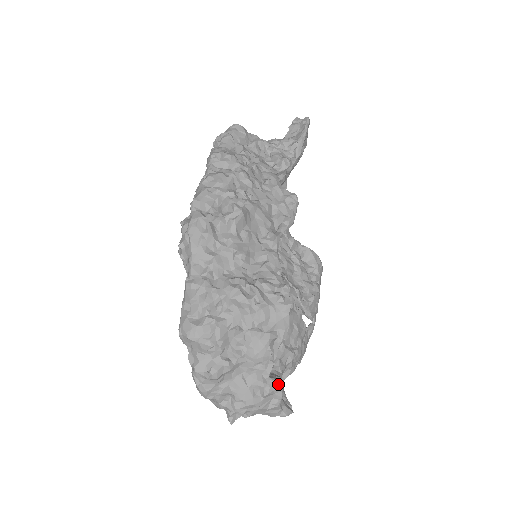
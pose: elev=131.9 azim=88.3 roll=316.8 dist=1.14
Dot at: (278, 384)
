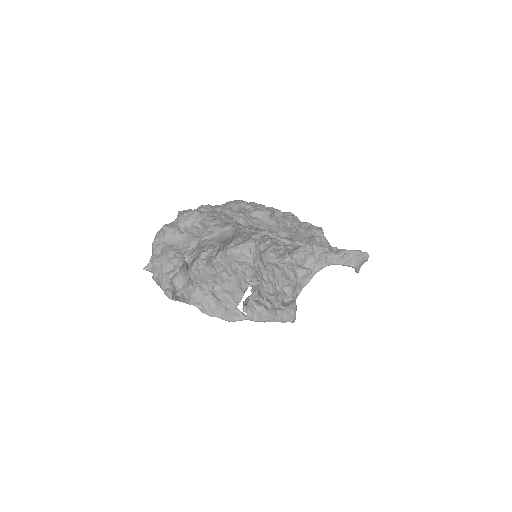
Dot at: (183, 262)
